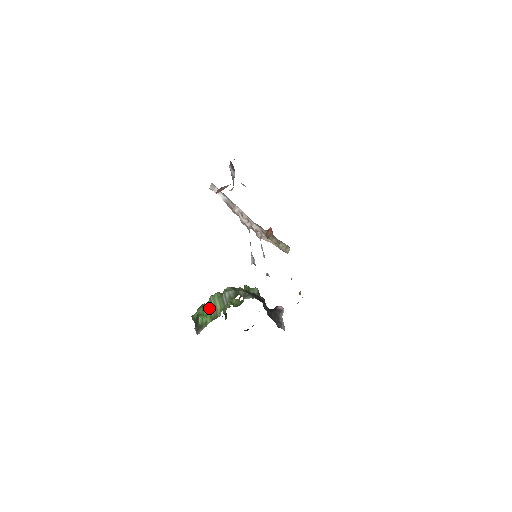
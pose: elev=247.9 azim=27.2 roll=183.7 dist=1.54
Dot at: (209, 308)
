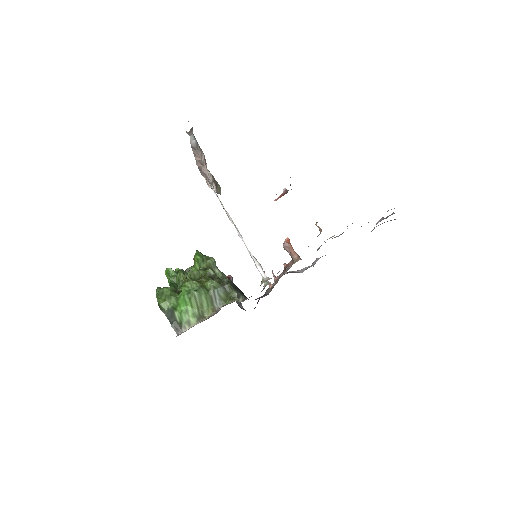
Dot at: (192, 305)
